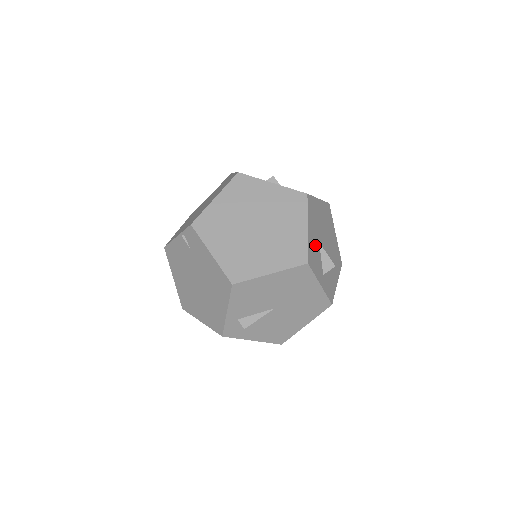
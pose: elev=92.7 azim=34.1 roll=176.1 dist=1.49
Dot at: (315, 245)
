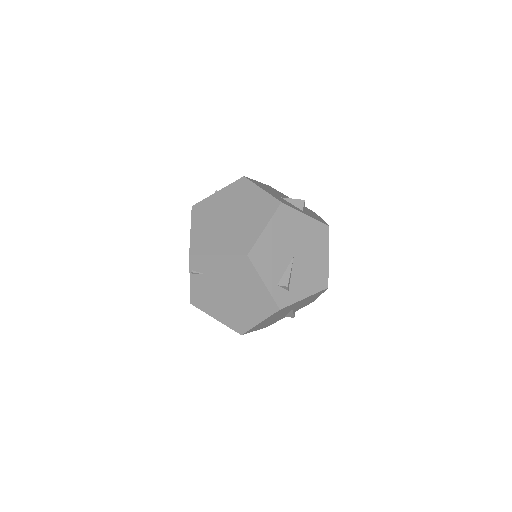
Dot at: (278, 197)
